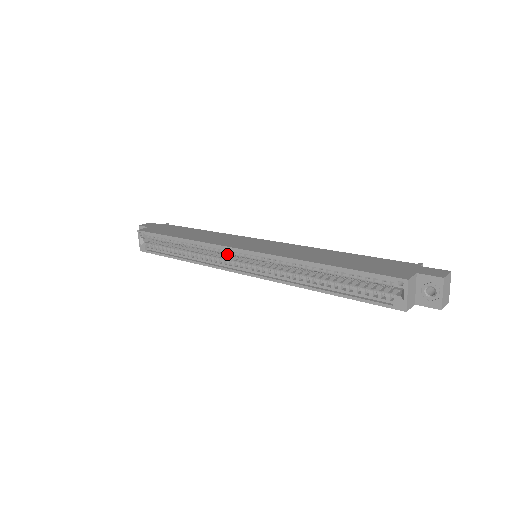
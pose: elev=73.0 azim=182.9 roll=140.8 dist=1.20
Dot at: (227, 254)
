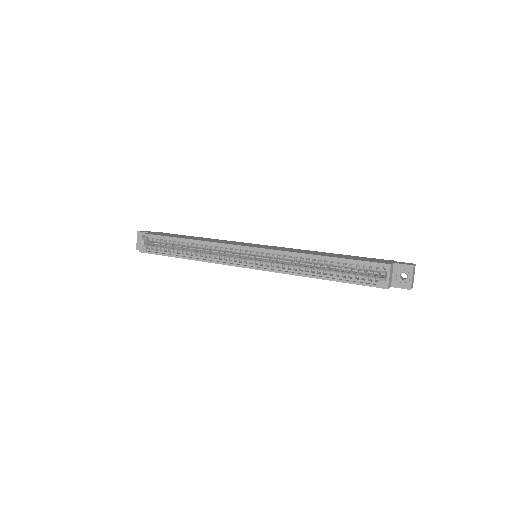
Dot at: (233, 252)
